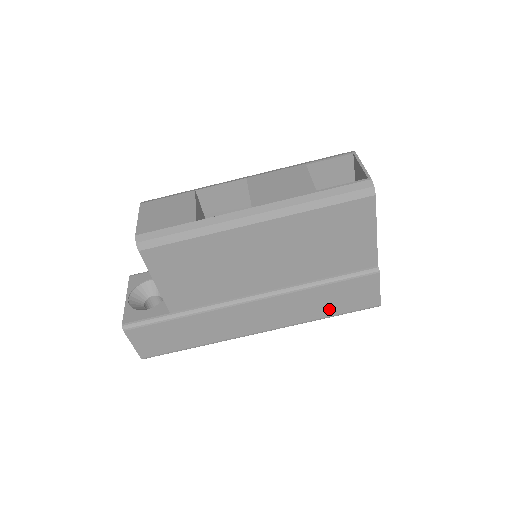
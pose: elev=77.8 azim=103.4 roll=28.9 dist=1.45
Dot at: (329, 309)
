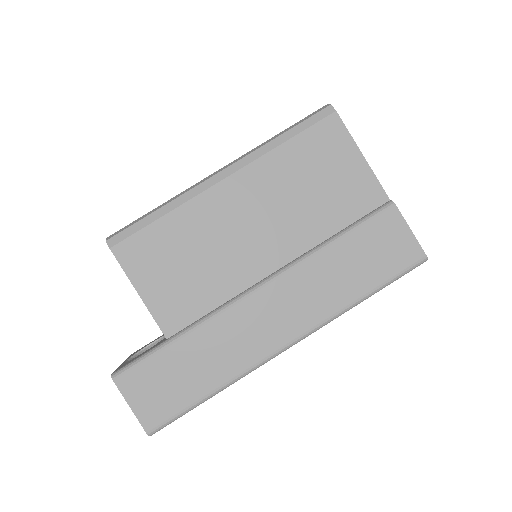
Dot at: (363, 279)
